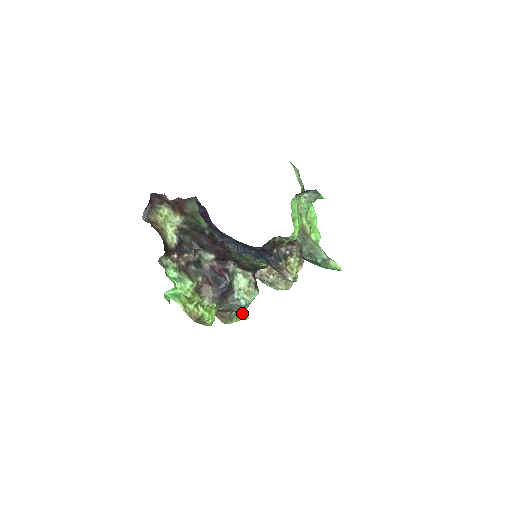
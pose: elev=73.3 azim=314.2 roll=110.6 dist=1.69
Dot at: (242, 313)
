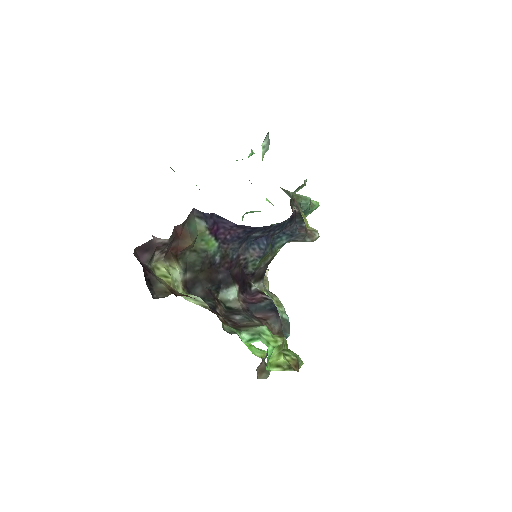
Dot at: (261, 354)
